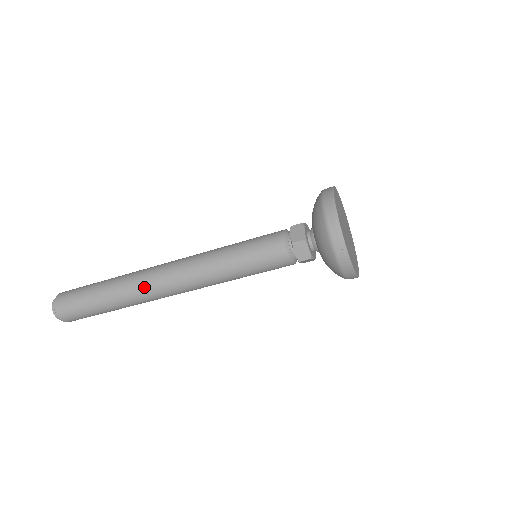
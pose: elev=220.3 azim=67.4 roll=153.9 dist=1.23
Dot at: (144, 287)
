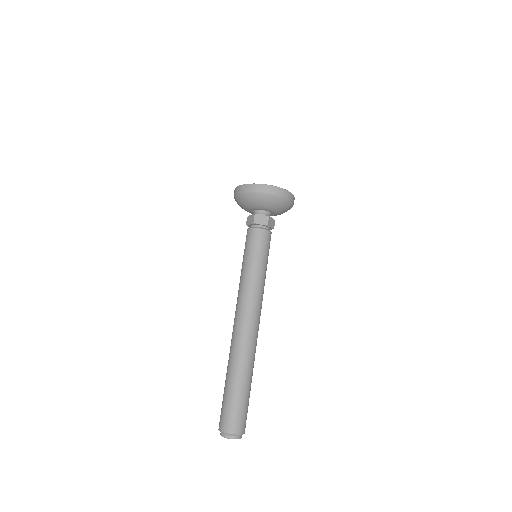
Dot at: (240, 342)
